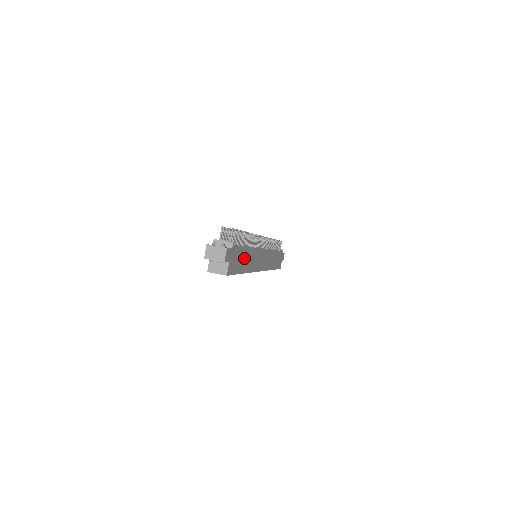
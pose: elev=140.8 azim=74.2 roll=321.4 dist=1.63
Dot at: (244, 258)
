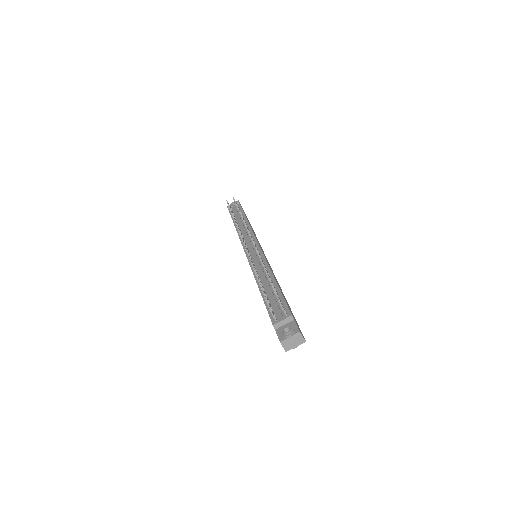
Dot at: occluded
